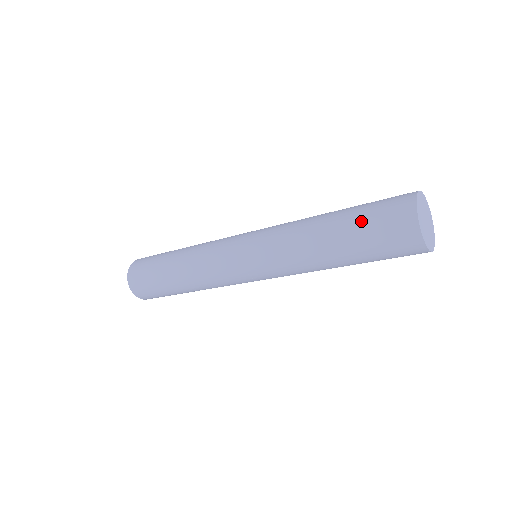
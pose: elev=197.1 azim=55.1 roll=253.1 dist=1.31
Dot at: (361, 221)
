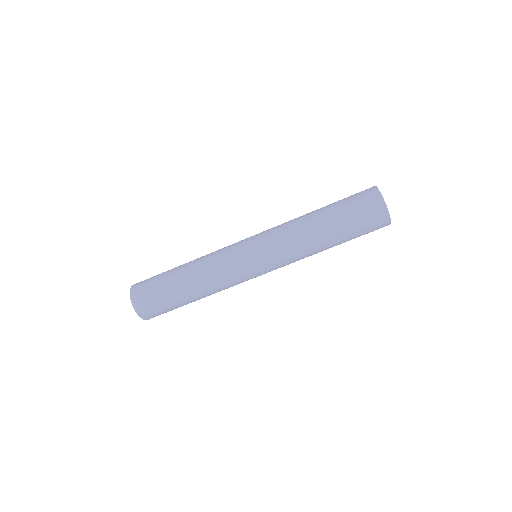
Dot at: (341, 201)
